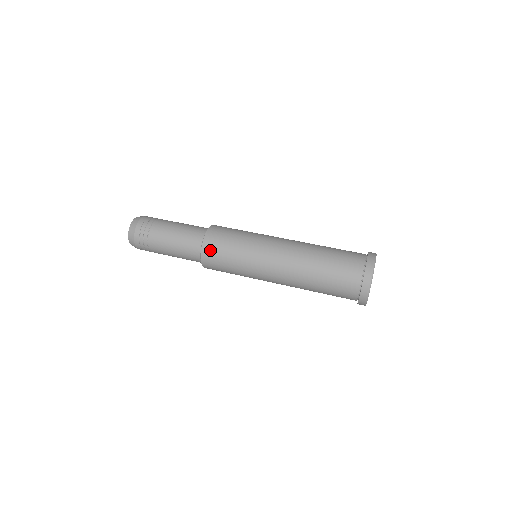
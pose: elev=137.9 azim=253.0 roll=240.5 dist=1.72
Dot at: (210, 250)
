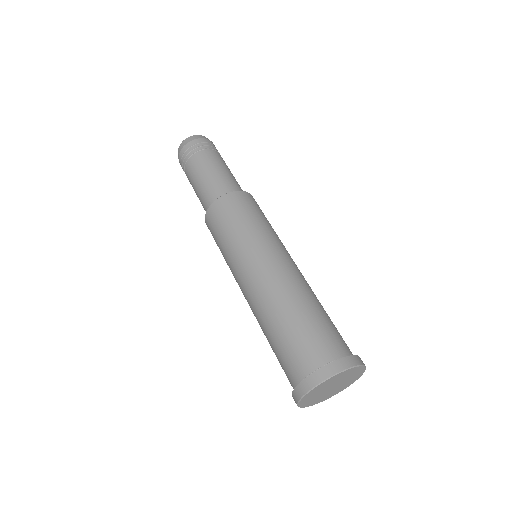
Dot at: (210, 220)
